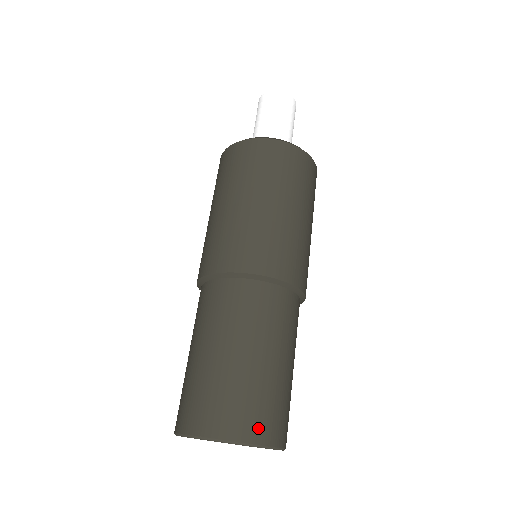
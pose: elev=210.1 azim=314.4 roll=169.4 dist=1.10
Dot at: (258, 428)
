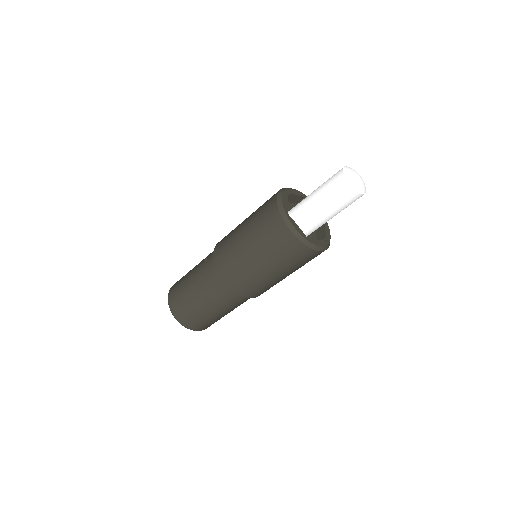
Dot at: (197, 327)
